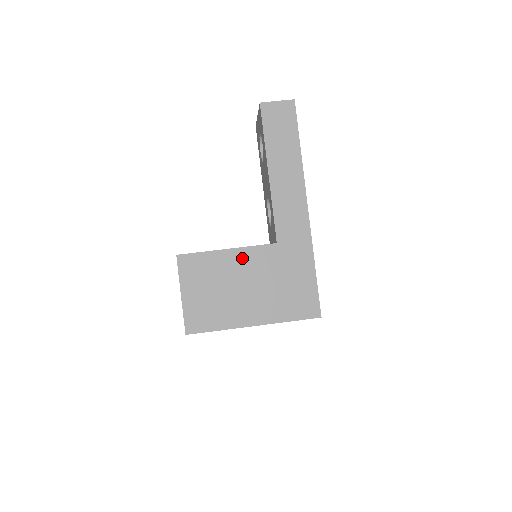
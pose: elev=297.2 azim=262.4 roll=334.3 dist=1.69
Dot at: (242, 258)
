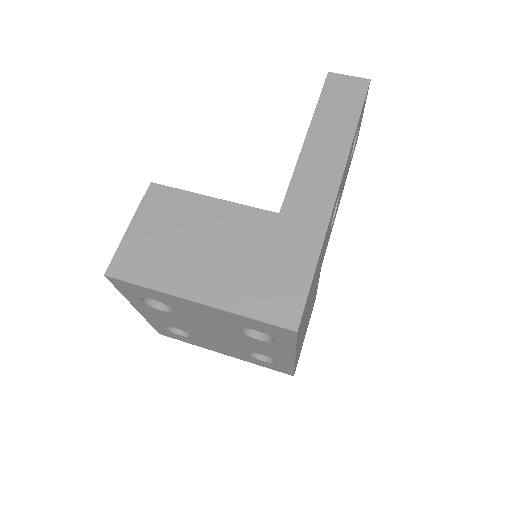
Dot at: (226, 214)
